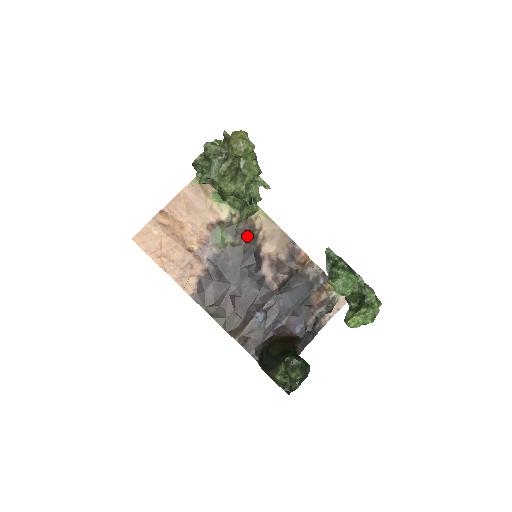
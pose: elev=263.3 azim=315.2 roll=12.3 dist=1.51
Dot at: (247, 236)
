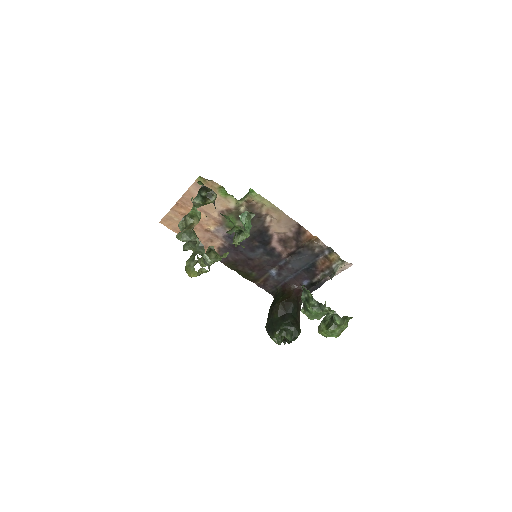
Dot at: (255, 221)
